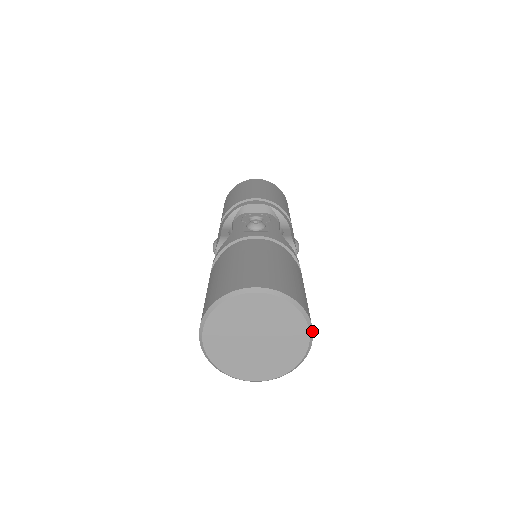
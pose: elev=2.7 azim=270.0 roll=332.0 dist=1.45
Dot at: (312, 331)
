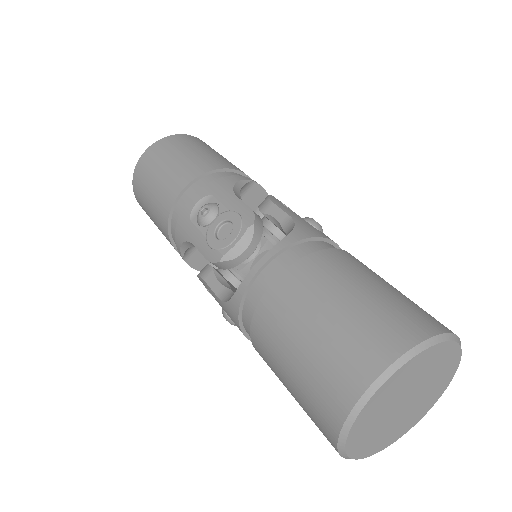
Dot at: occluded
